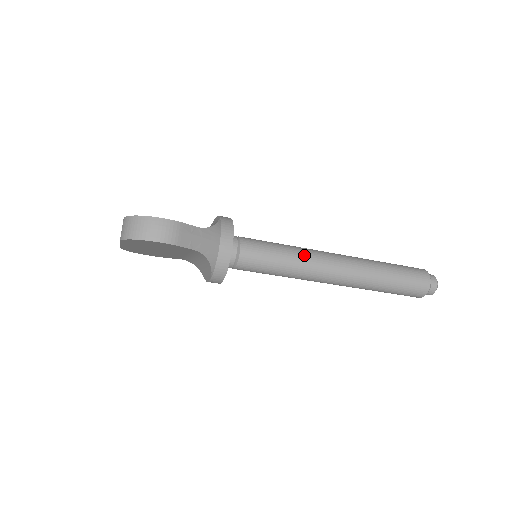
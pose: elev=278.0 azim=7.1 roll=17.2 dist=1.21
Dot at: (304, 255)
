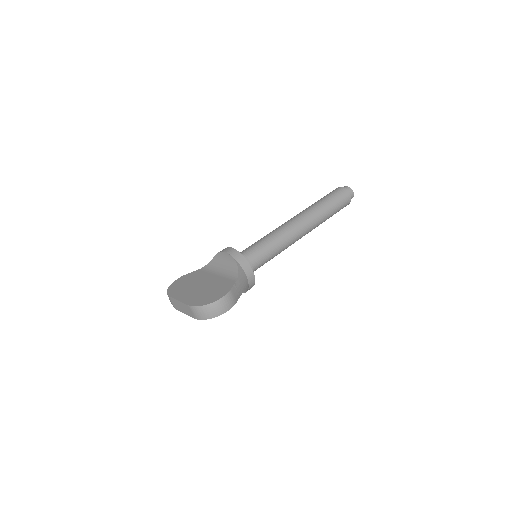
Dot at: (284, 238)
